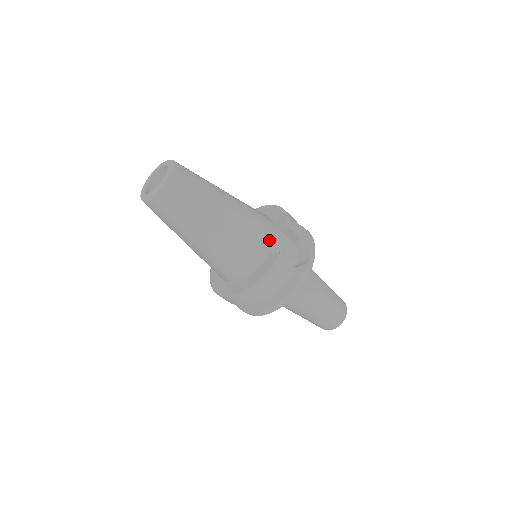
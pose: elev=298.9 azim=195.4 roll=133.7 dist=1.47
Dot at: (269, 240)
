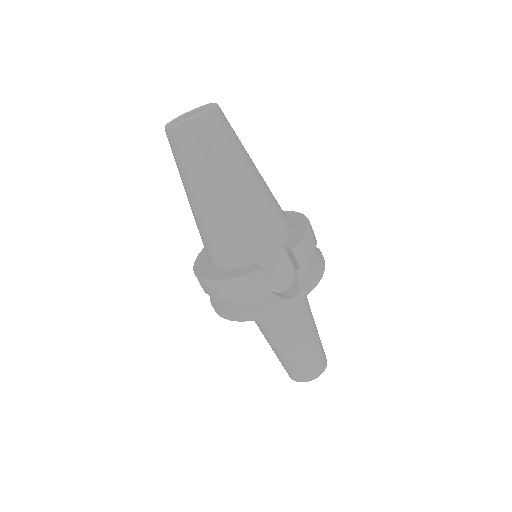
Dot at: (264, 249)
